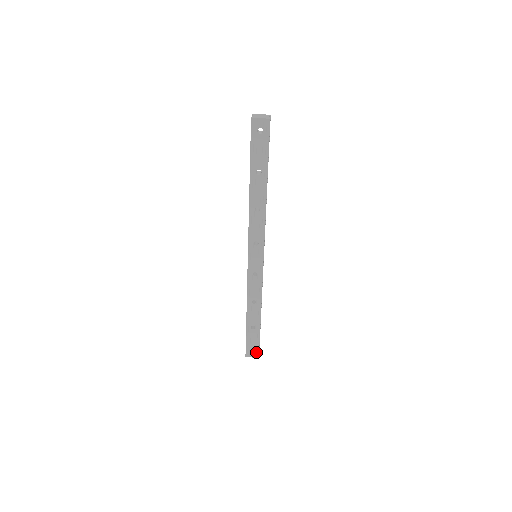
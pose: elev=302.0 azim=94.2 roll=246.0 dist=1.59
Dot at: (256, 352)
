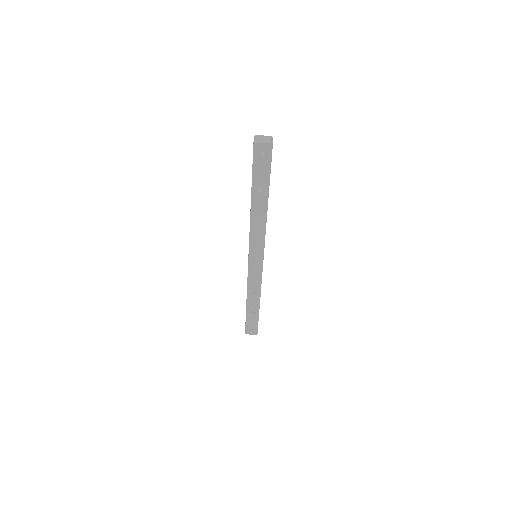
Dot at: (255, 330)
